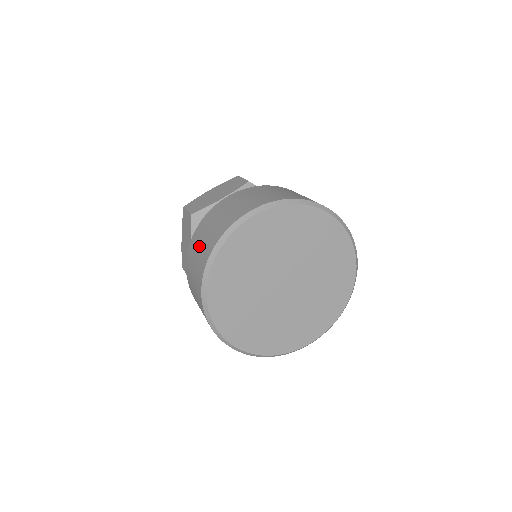
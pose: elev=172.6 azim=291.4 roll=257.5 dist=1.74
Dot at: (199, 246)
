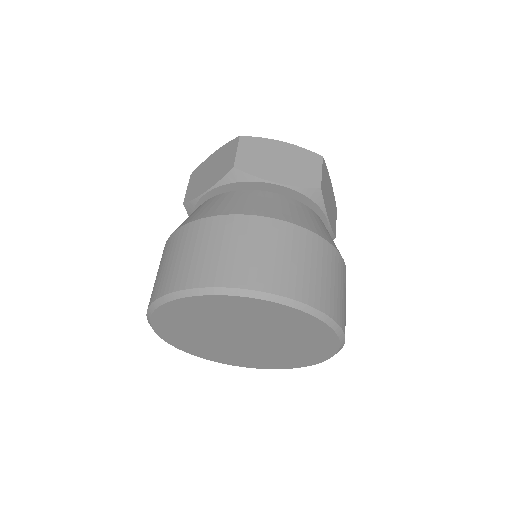
Dot at: occluded
